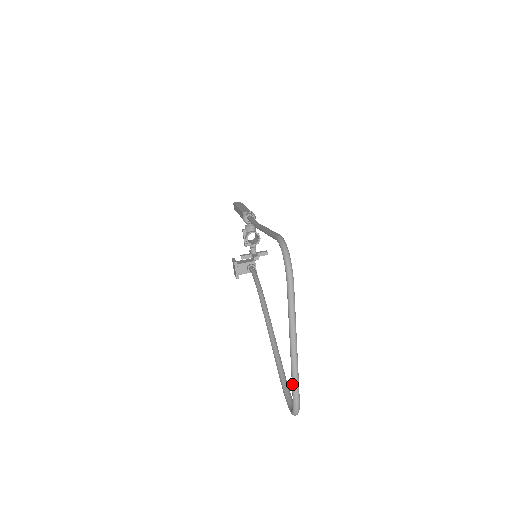
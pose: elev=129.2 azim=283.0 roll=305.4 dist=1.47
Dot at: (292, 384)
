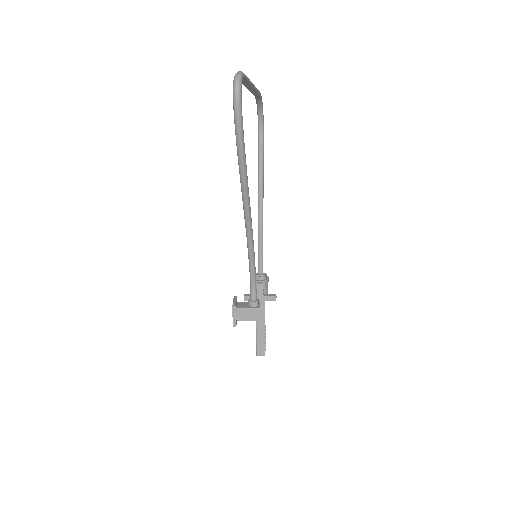
Dot at: occluded
